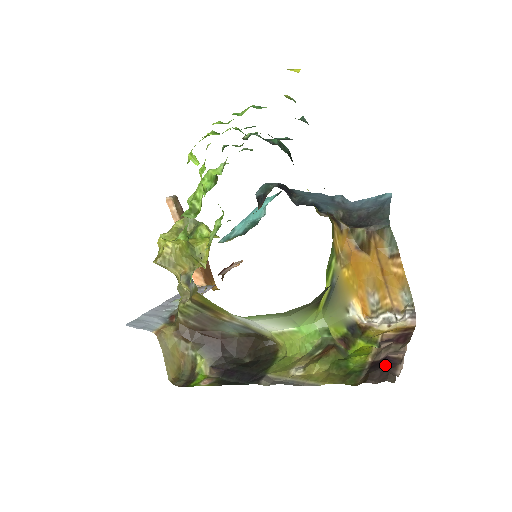
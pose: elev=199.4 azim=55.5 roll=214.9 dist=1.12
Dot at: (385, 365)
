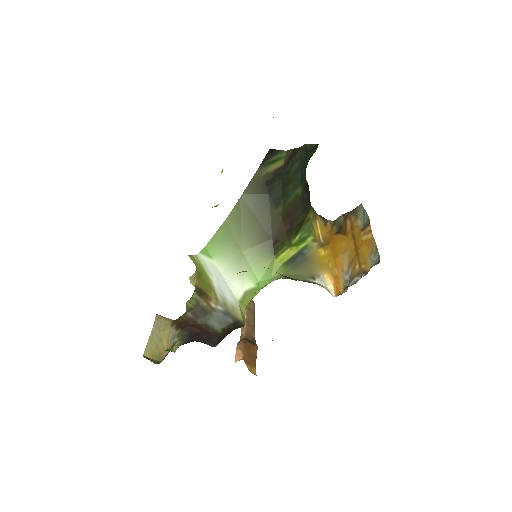
Dot at: occluded
